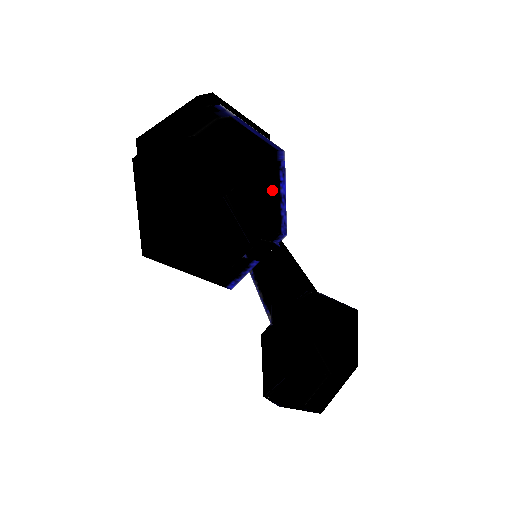
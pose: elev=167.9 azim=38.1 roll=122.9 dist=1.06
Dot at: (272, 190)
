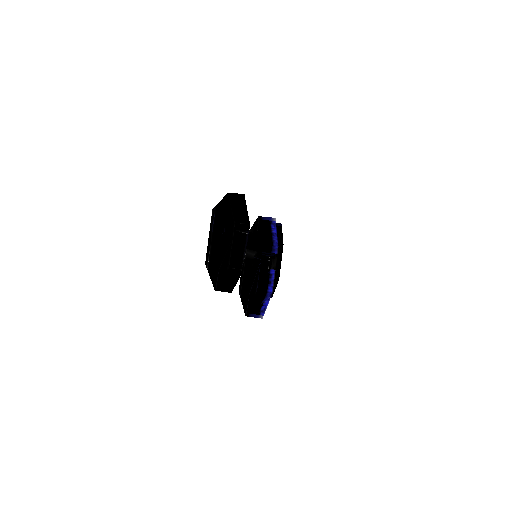
Dot at: (265, 231)
